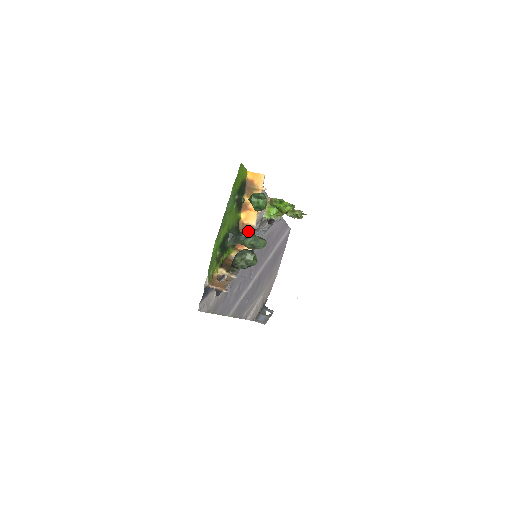
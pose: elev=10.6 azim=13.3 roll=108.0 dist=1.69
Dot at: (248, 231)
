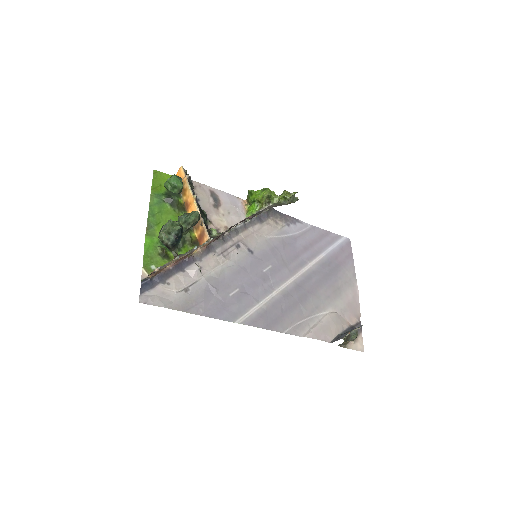
Dot at: (198, 222)
